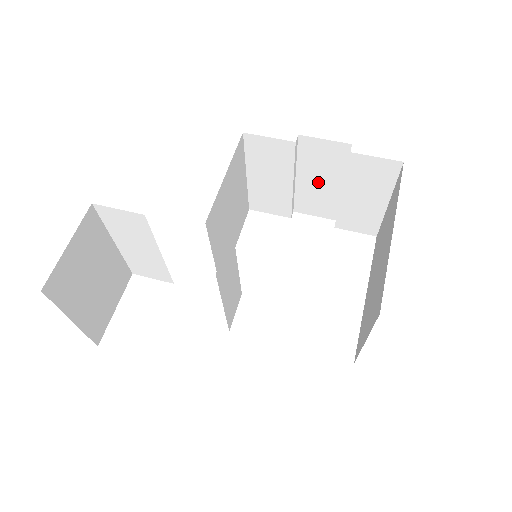
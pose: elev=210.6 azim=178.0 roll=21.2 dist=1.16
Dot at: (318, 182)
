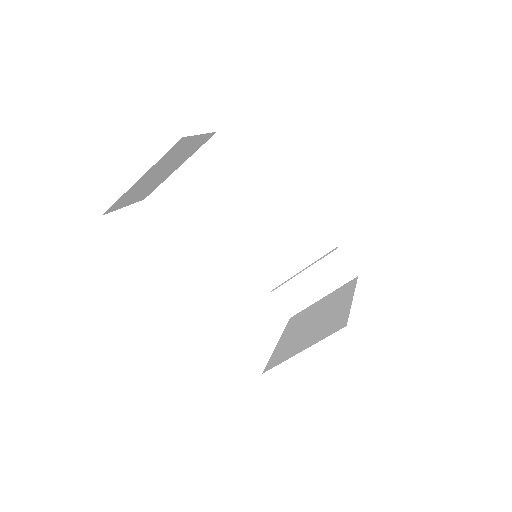
Dot at: (292, 255)
